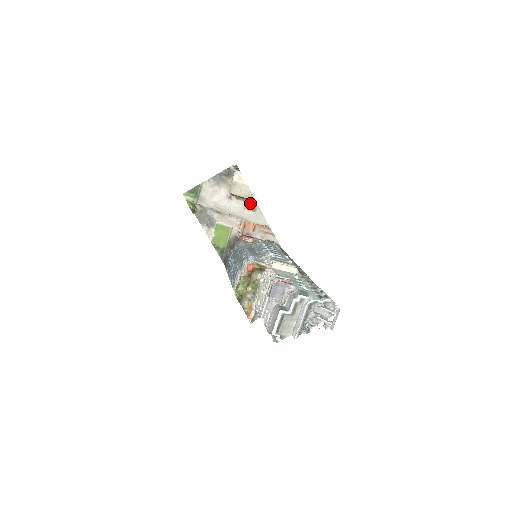
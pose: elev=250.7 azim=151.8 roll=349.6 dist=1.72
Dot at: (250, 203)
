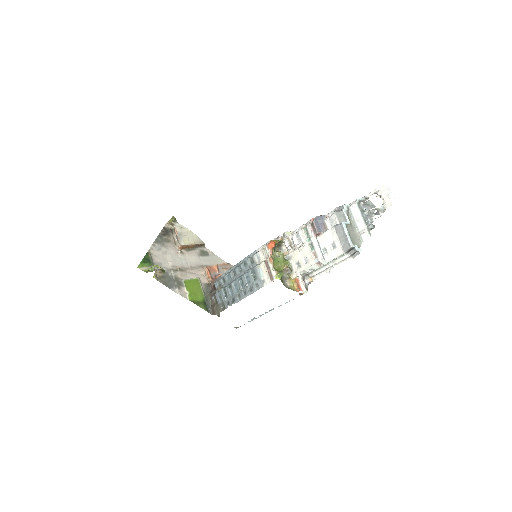
Dot at: (200, 250)
